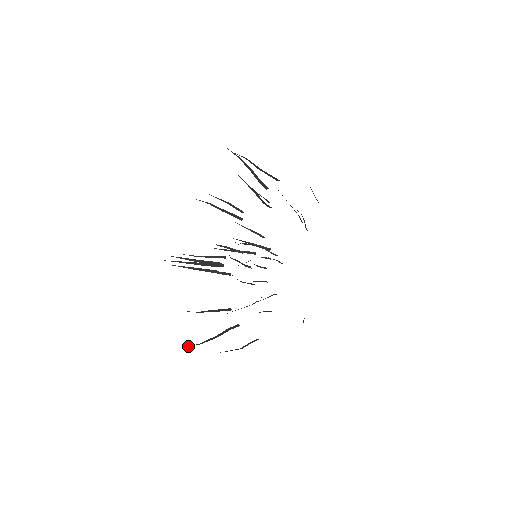
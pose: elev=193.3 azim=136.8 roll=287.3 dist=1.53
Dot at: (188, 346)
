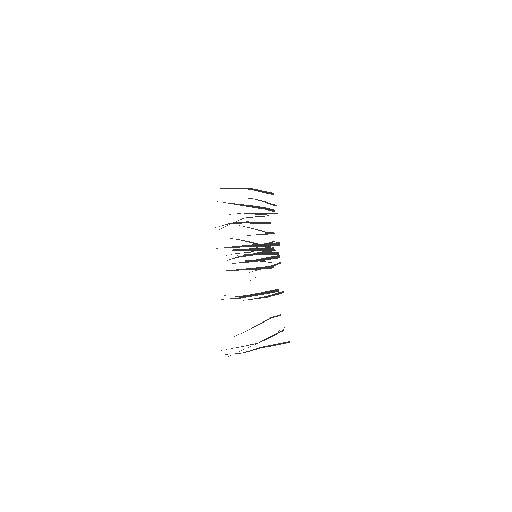
Dot at: occluded
